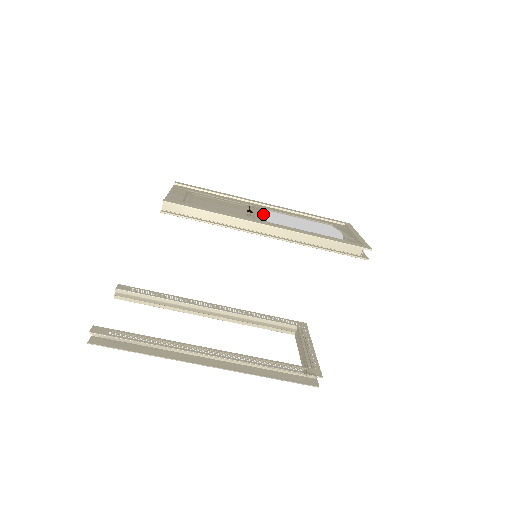
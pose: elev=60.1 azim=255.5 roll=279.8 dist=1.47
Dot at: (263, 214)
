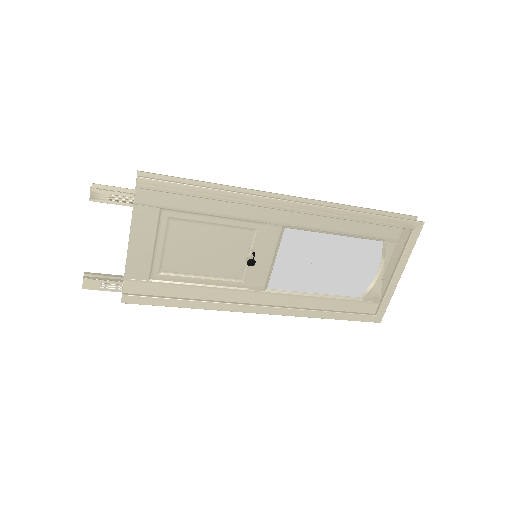
Dot at: (271, 261)
